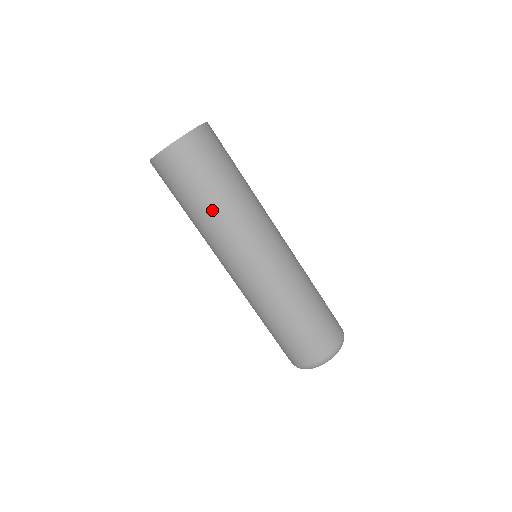
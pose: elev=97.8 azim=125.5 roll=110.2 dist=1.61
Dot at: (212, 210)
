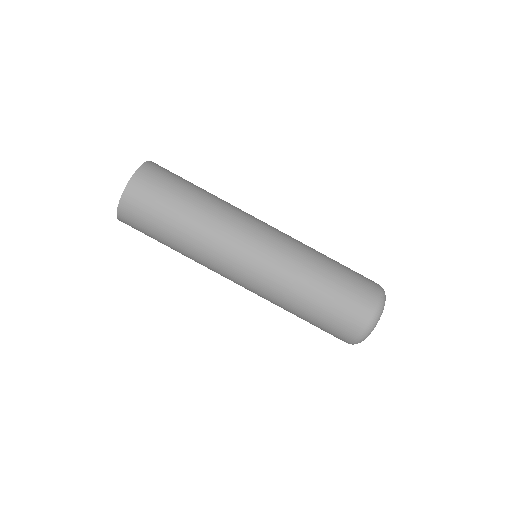
Dot at: (186, 234)
